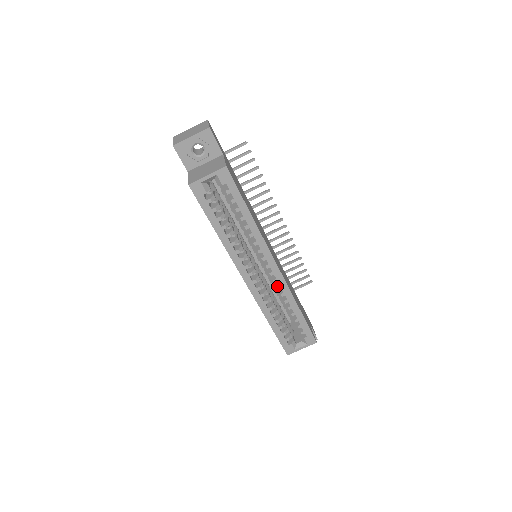
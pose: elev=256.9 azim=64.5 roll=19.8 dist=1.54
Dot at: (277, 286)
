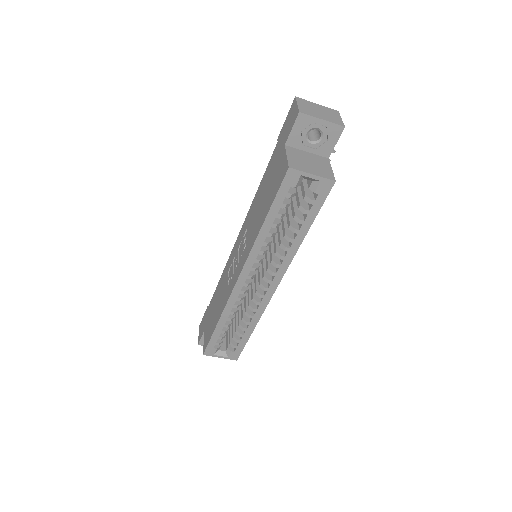
Dot at: (258, 301)
